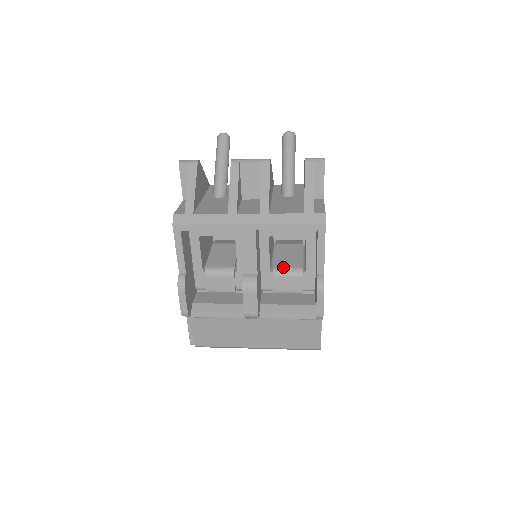
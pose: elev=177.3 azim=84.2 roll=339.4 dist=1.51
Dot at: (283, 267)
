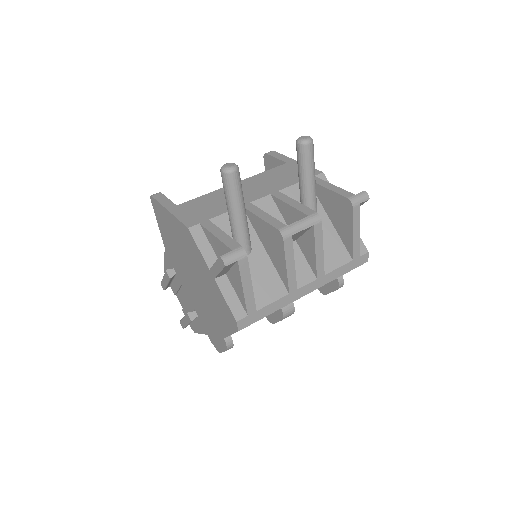
Dot at: occluded
